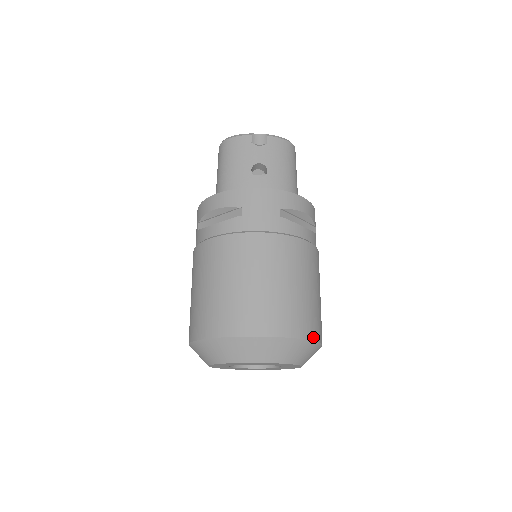
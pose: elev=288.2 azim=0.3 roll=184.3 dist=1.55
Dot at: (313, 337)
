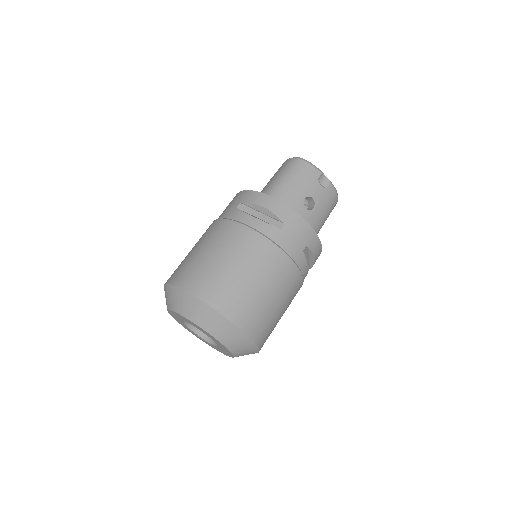
Dot at: (260, 347)
